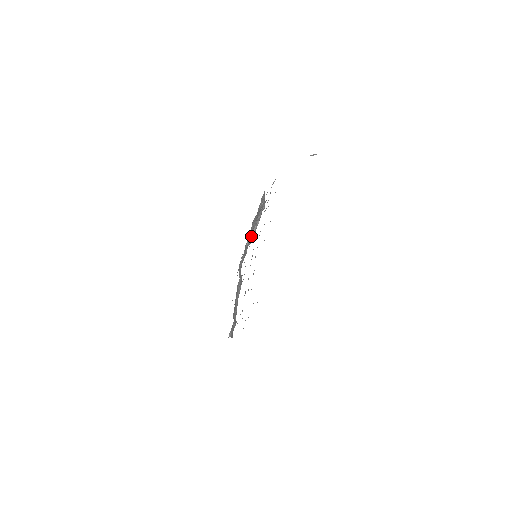
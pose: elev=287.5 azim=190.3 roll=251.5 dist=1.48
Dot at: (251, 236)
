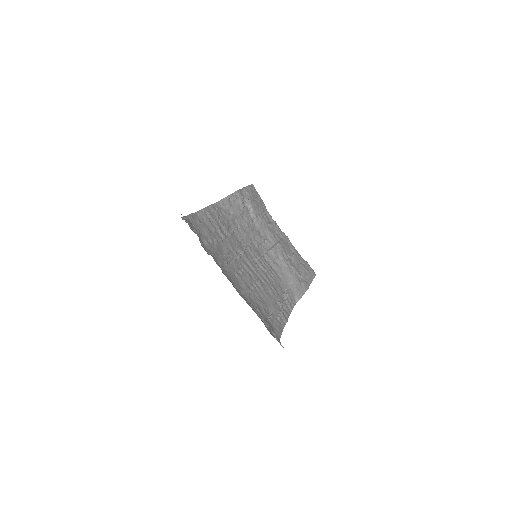
Dot at: (252, 213)
